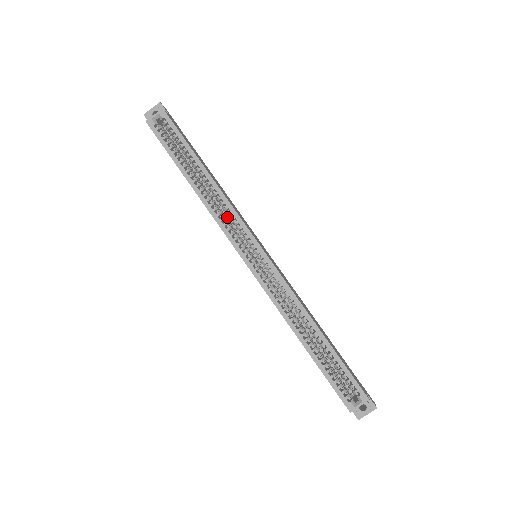
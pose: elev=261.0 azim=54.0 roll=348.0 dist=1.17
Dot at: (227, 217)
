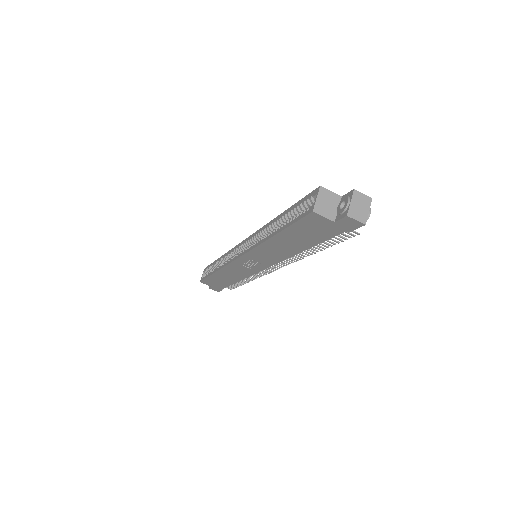
Dot at: occluded
